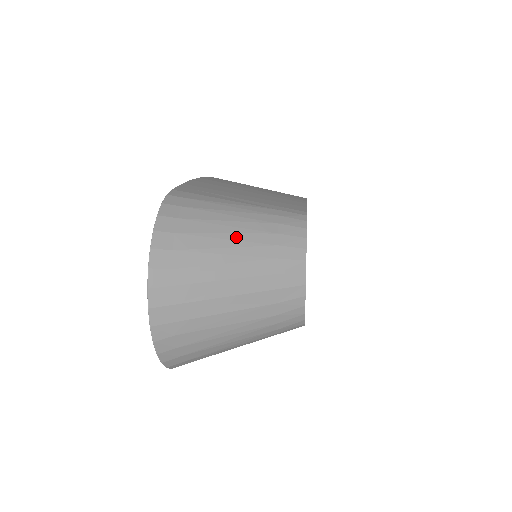
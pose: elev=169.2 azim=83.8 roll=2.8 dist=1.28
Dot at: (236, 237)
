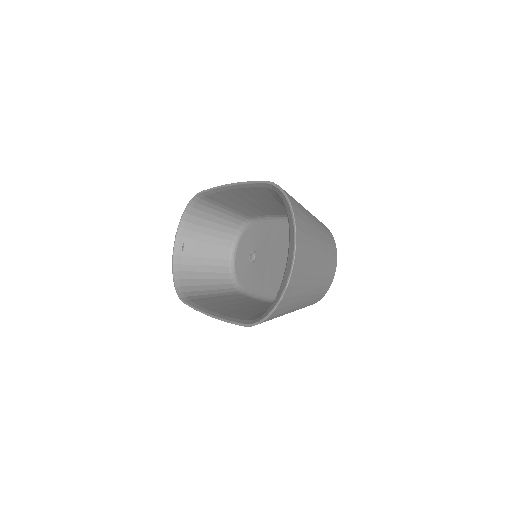
Dot at: (315, 222)
